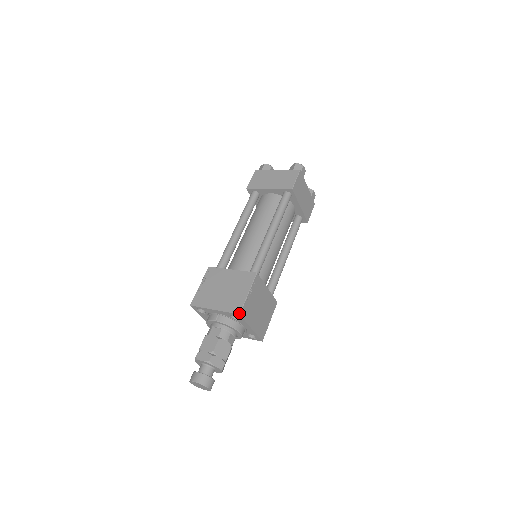
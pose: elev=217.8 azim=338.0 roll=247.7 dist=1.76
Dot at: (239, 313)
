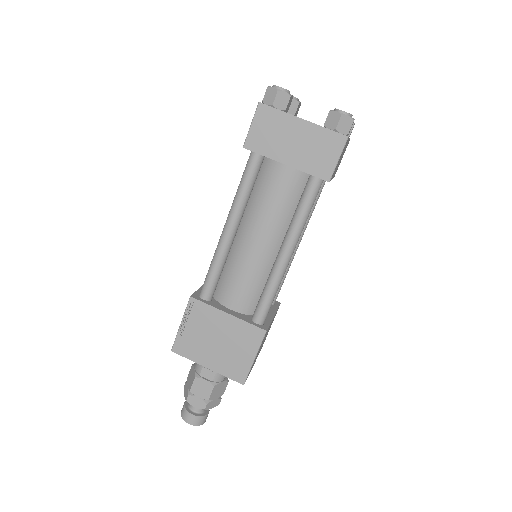
Dot at: (243, 384)
